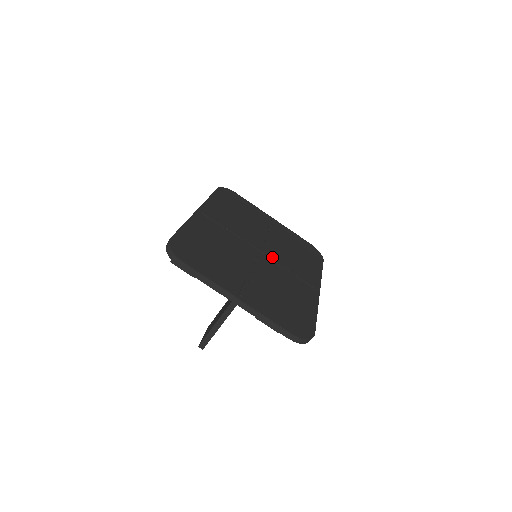
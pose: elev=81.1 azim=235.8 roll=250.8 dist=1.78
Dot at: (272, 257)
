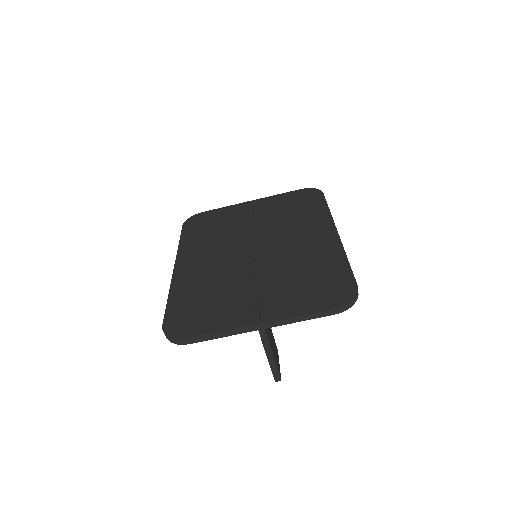
Dot at: (269, 244)
